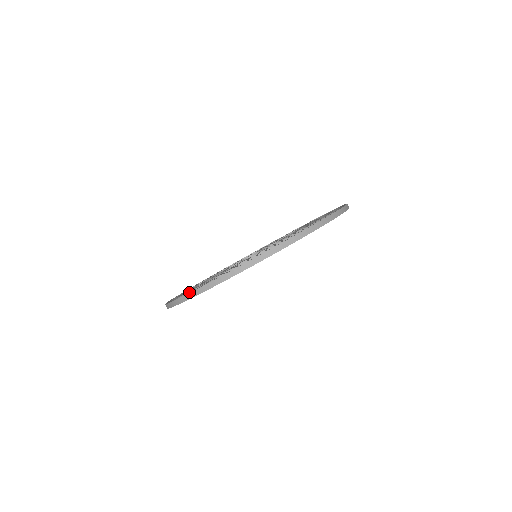
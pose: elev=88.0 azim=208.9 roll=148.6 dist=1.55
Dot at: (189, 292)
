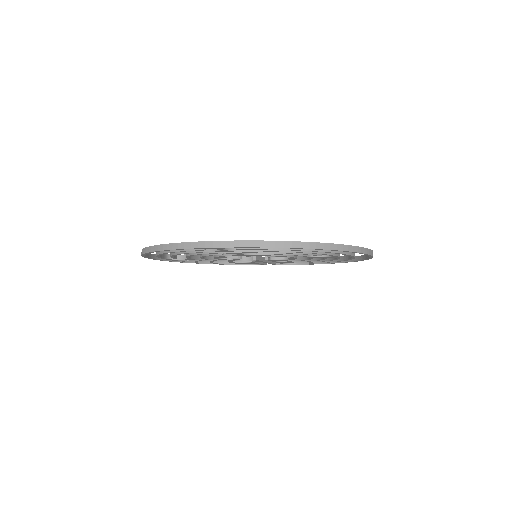
Dot at: occluded
